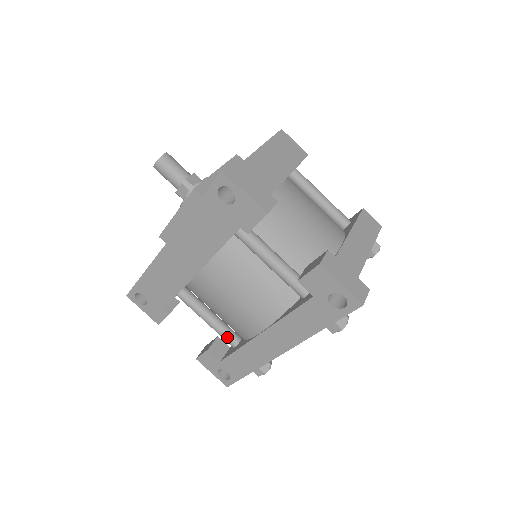
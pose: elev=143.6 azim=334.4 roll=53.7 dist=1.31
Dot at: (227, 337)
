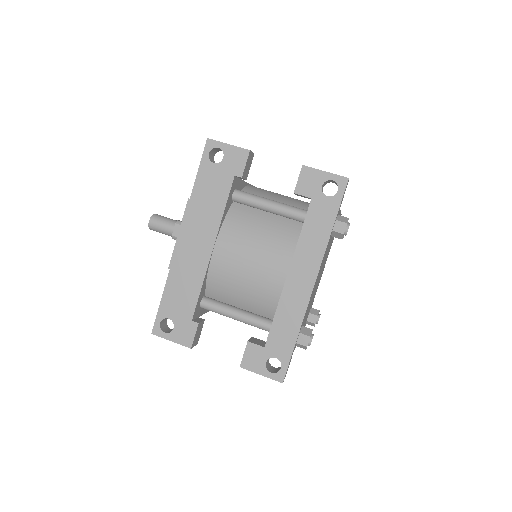
Dot at: (261, 321)
